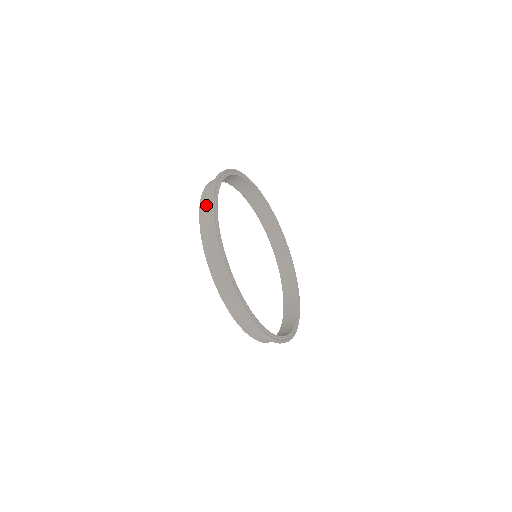
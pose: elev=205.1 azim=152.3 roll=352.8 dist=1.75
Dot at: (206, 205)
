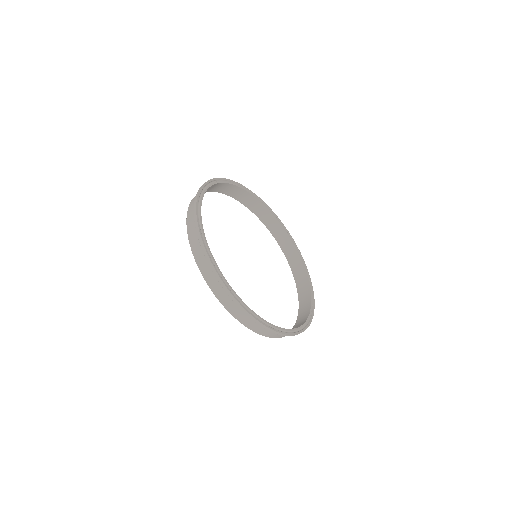
Dot at: (193, 203)
